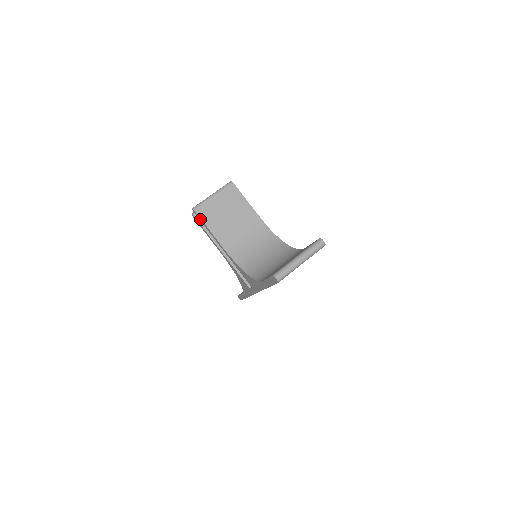
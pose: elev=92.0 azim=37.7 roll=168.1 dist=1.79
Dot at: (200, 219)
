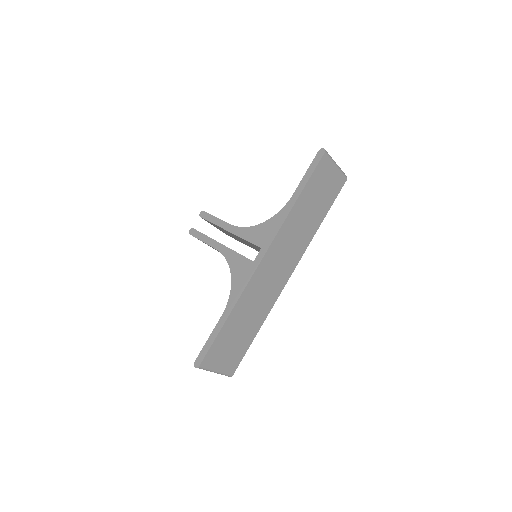
Dot at: (208, 216)
